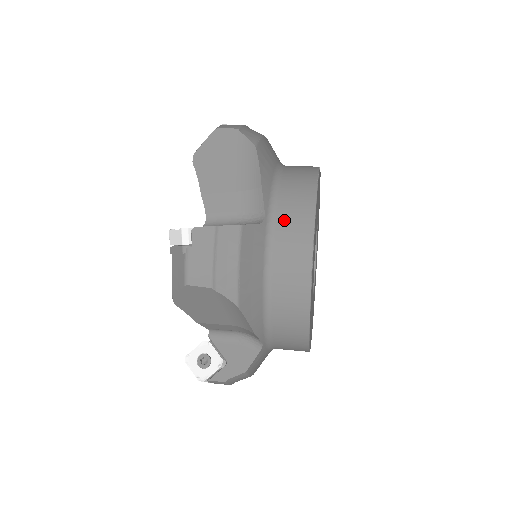
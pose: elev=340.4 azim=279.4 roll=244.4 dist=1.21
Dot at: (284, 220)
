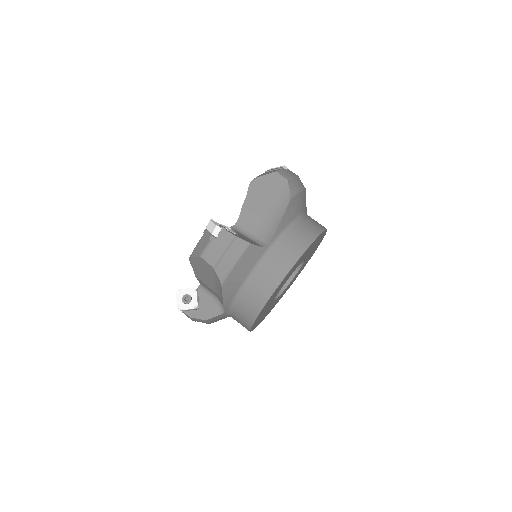
Dot at: (278, 253)
